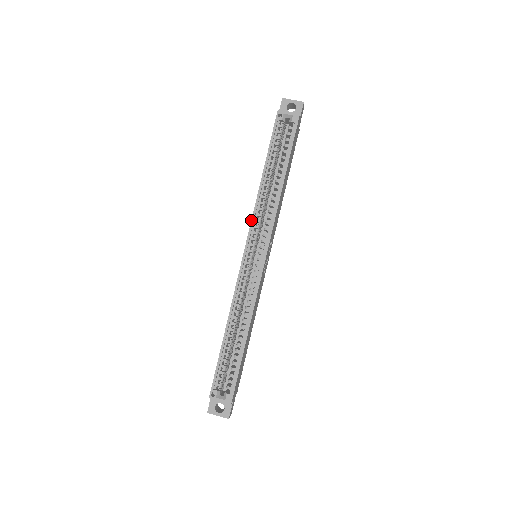
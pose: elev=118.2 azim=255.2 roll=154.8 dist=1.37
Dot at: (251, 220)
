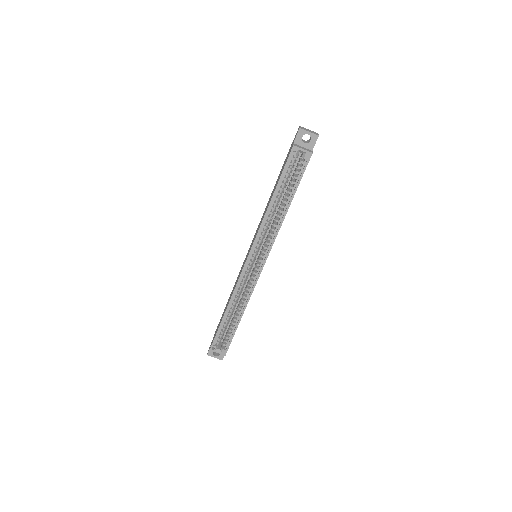
Dot at: (256, 236)
